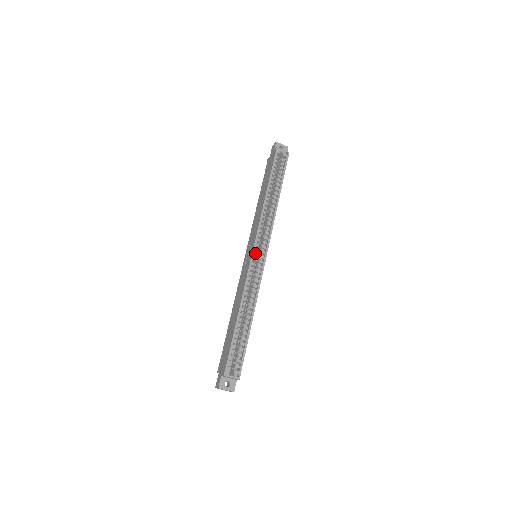
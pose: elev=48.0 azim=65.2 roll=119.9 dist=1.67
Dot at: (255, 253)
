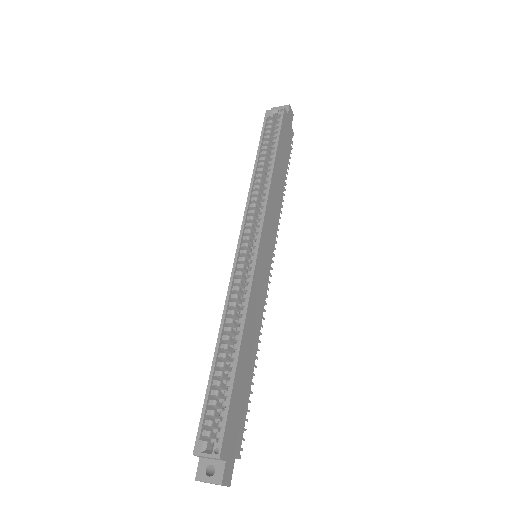
Dot at: (242, 250)
